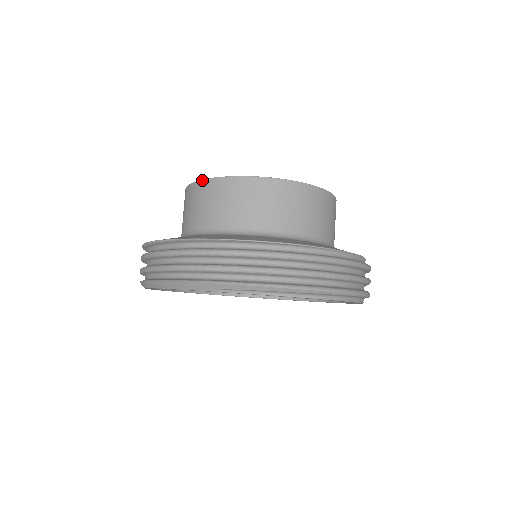
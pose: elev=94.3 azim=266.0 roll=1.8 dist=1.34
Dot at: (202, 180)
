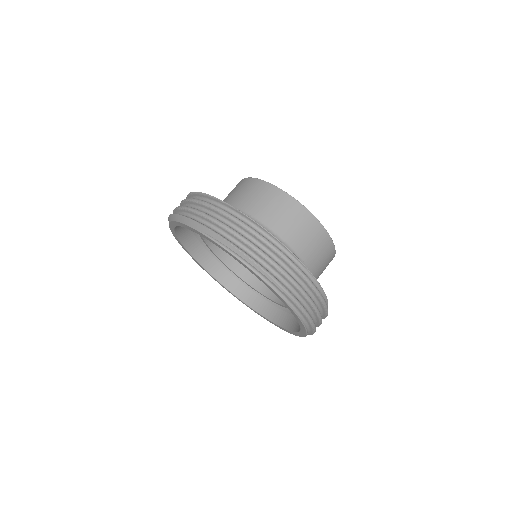
Dot at: (253, 178)
